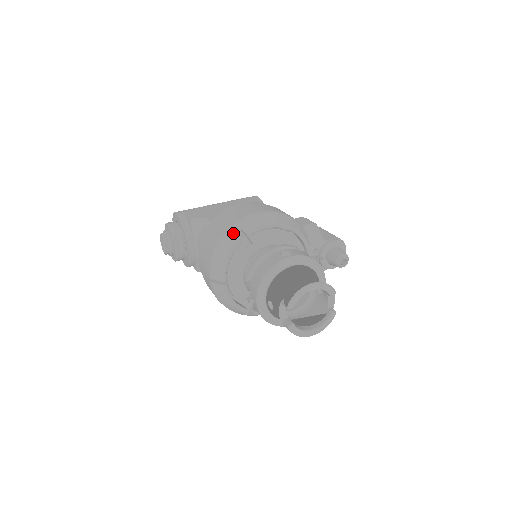
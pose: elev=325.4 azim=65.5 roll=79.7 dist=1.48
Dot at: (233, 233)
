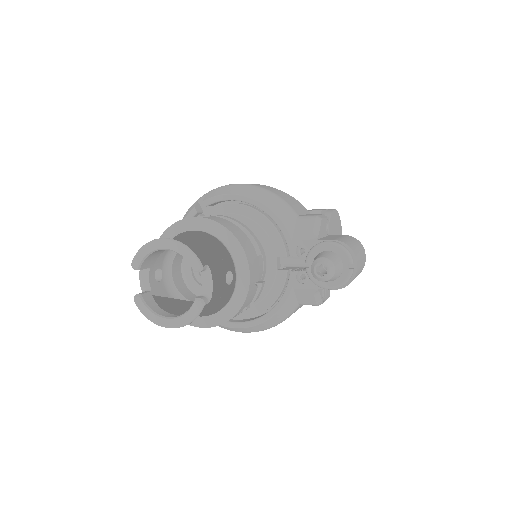
Dot at: (199, 202)
